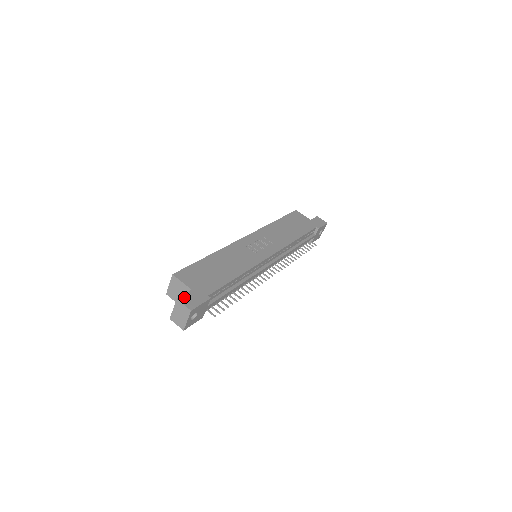
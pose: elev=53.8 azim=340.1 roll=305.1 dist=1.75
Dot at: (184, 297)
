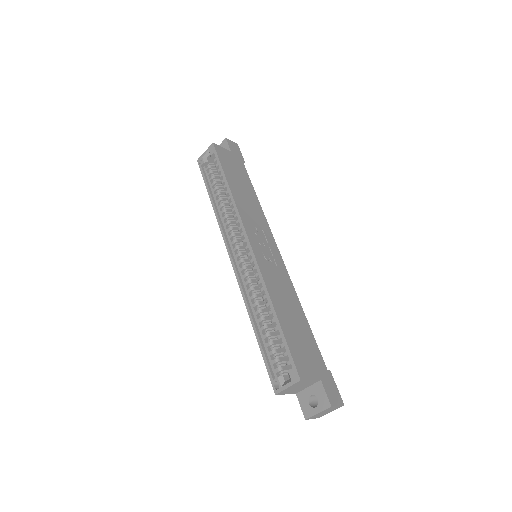
Dot at: (330, 397)
